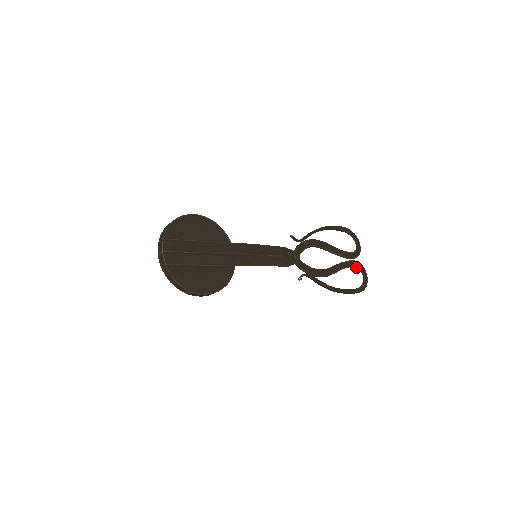
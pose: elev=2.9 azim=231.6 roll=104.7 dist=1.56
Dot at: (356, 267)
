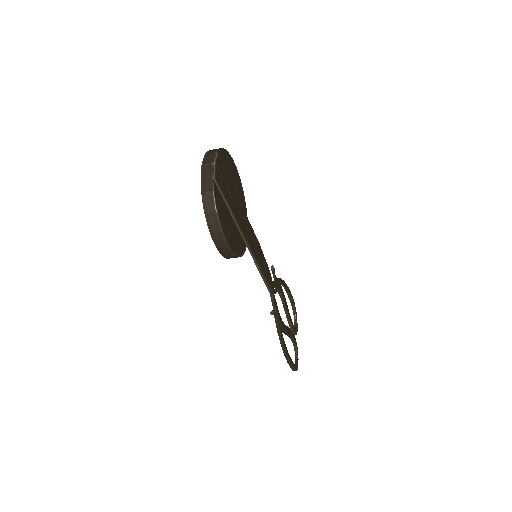
Dot at: (294, 344)
